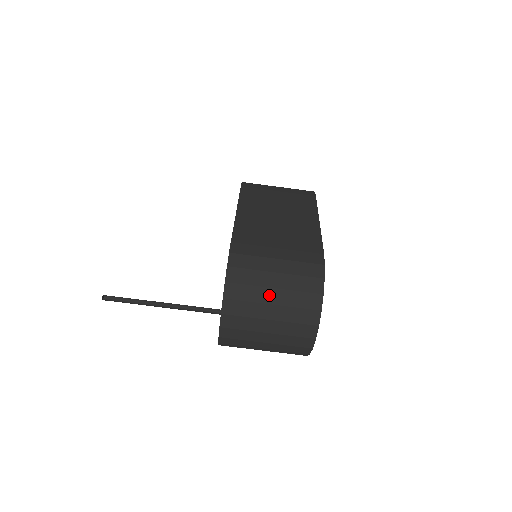
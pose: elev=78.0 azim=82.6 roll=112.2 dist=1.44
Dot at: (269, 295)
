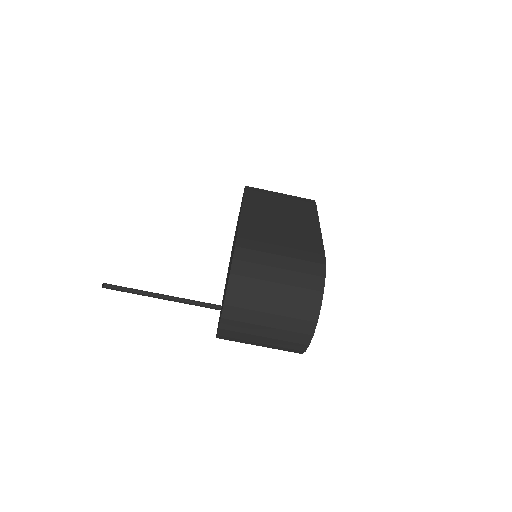
Dot at: (272, 289)
